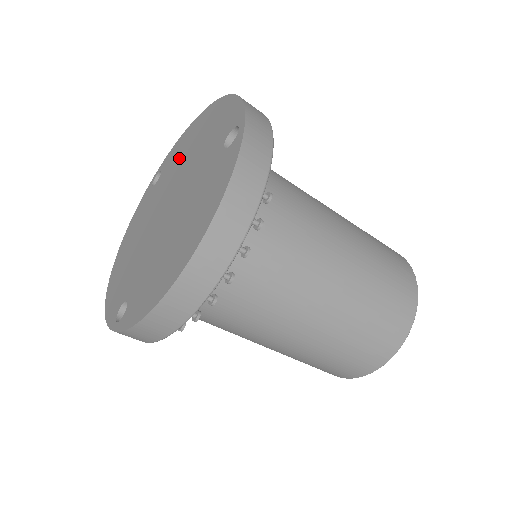
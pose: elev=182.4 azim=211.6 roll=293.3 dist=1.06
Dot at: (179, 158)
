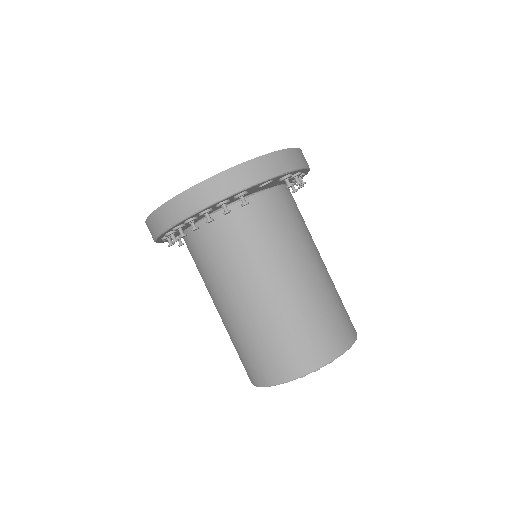
Dot at: occluded
